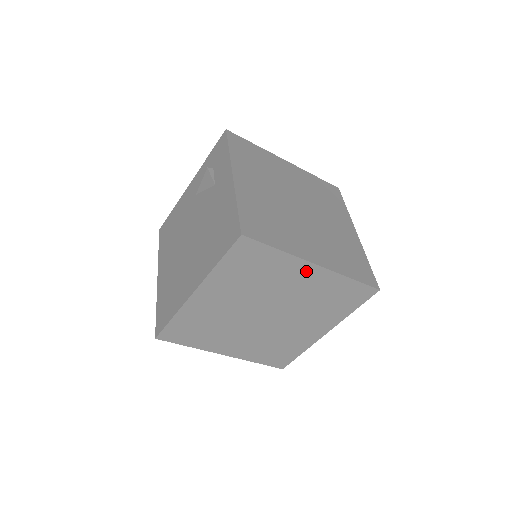
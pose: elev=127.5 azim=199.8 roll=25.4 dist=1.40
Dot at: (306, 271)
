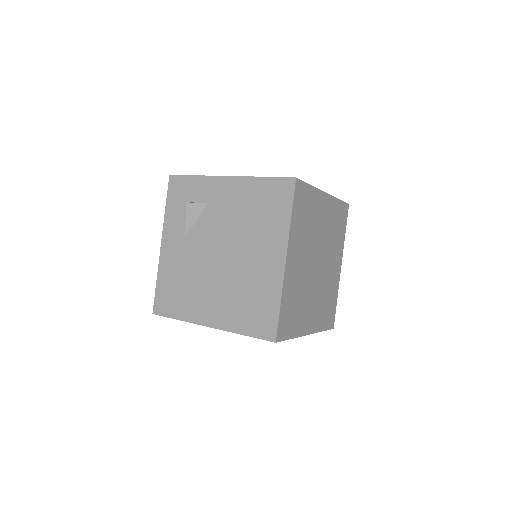
Dot at: (323, 202)
